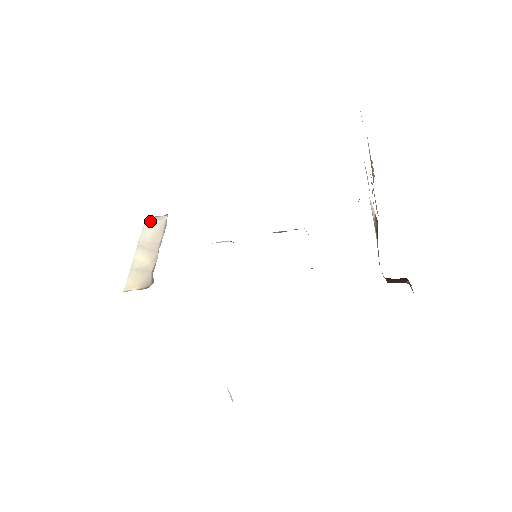
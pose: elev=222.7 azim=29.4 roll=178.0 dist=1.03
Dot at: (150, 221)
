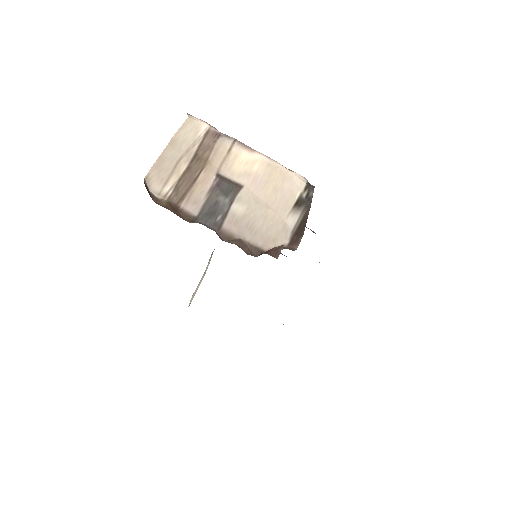
Dot at: (211, 255)
